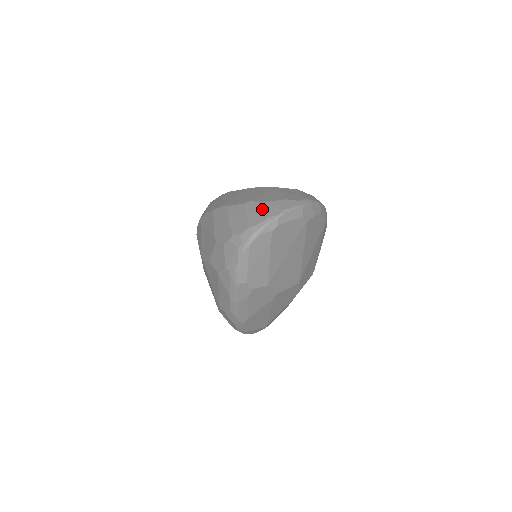
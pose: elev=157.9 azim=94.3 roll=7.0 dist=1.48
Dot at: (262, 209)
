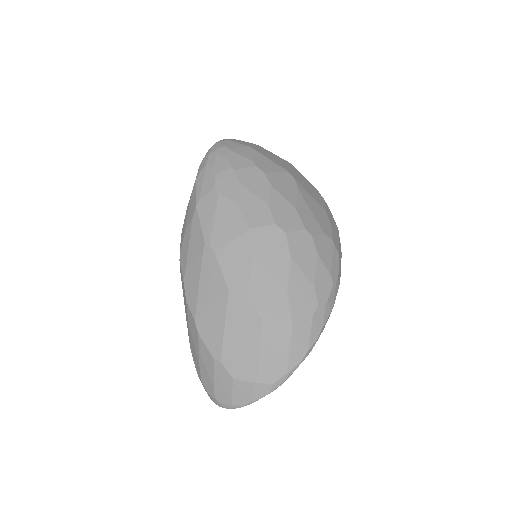
Dot at: (229, 388)
